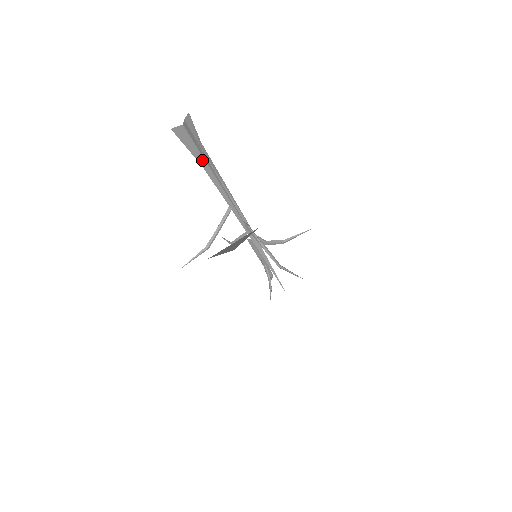
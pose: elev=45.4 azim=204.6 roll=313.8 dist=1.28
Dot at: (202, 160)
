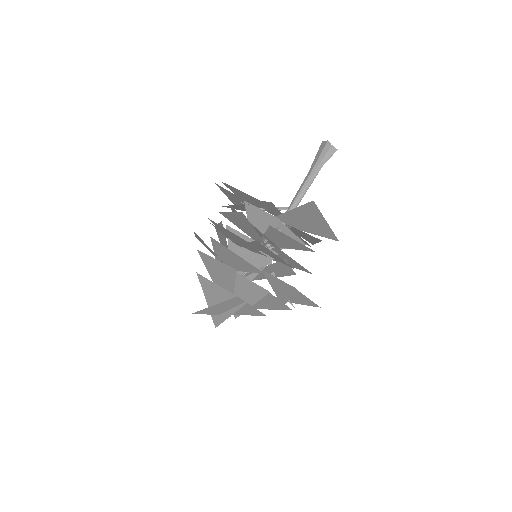
Dot at: (312, 168)
